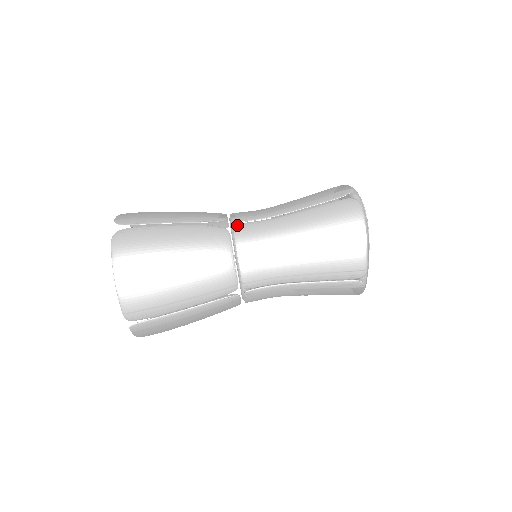
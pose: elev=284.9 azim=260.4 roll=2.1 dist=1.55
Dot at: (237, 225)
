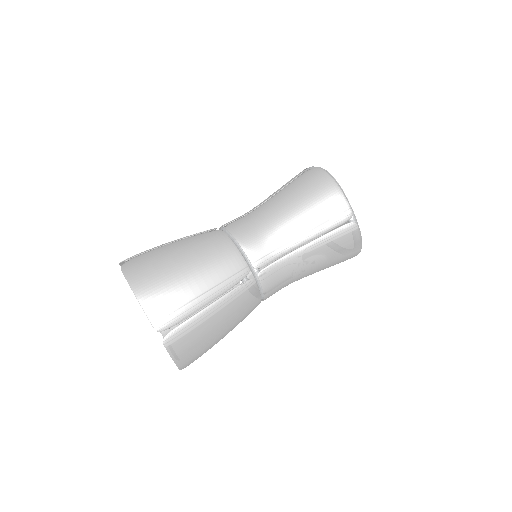
Dot at: (227, 225)
